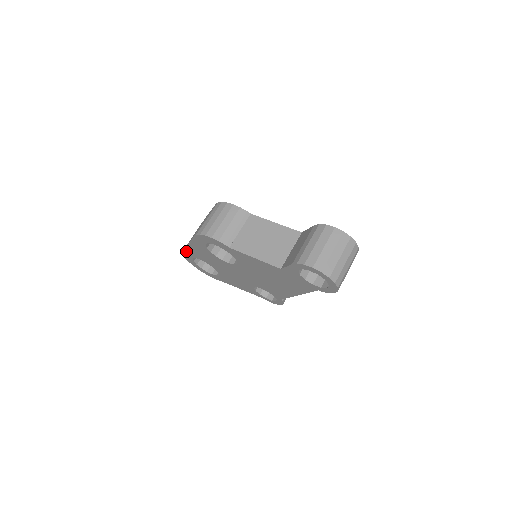
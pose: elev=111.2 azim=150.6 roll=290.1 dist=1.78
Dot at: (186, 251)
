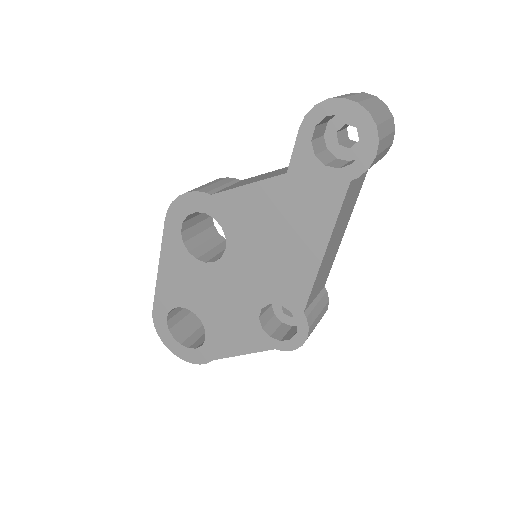
Dot at: (157, 300)
